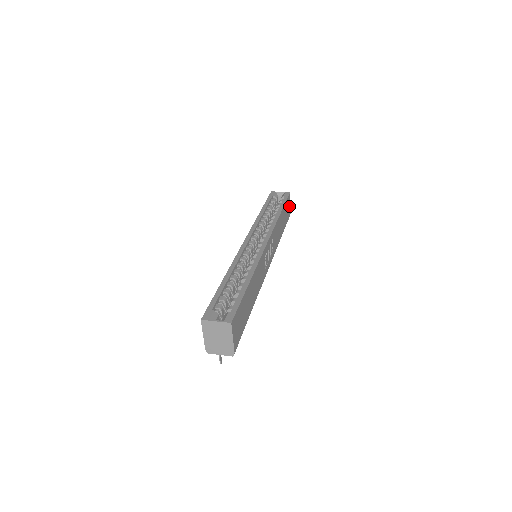
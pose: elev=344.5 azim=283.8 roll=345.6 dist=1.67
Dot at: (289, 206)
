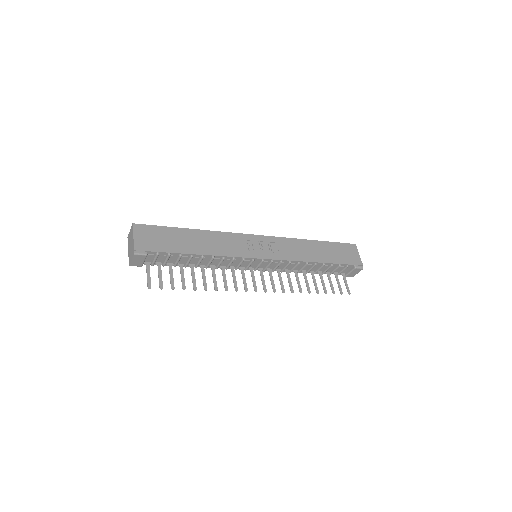
Dot at: (355, 255)
